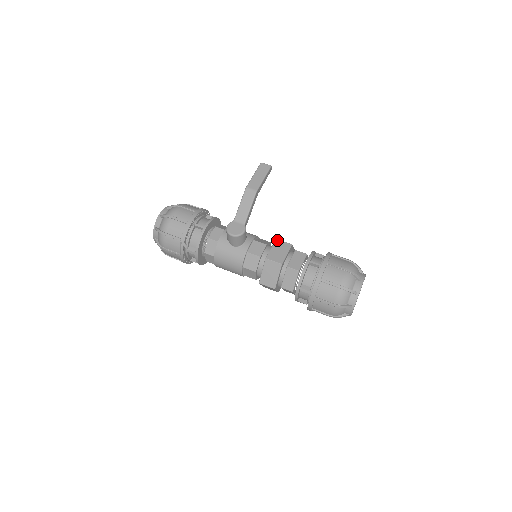
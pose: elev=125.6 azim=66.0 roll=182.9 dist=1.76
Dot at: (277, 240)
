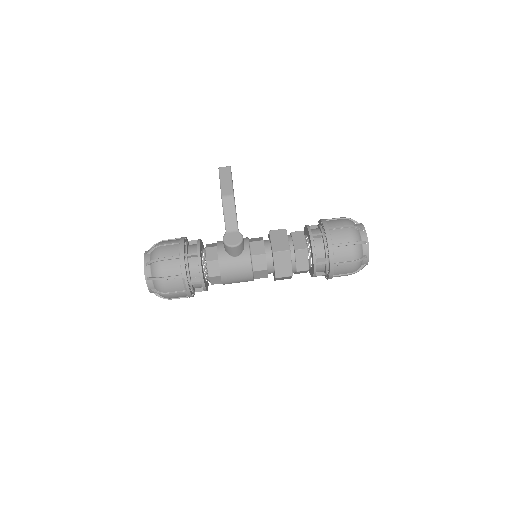
Dot at: (271, 231)
